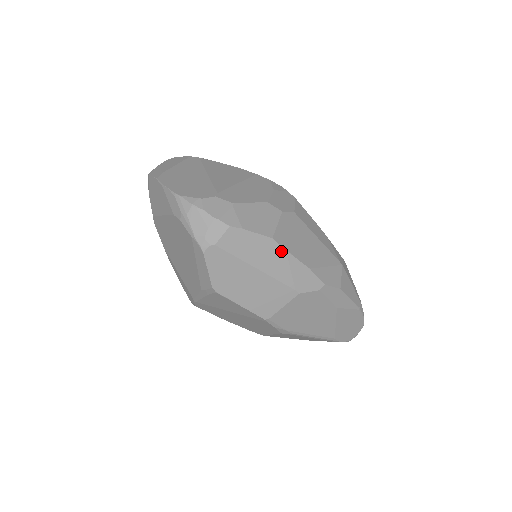
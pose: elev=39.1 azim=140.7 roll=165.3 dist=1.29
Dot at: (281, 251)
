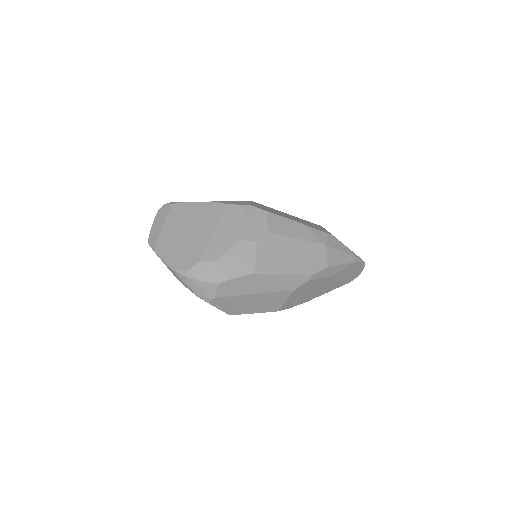
Dot at: (266, 276)
